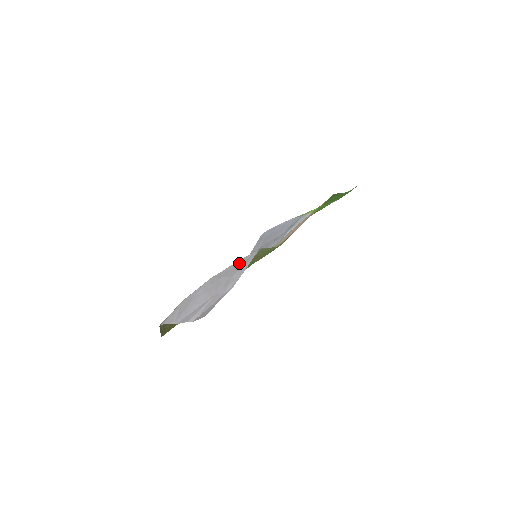
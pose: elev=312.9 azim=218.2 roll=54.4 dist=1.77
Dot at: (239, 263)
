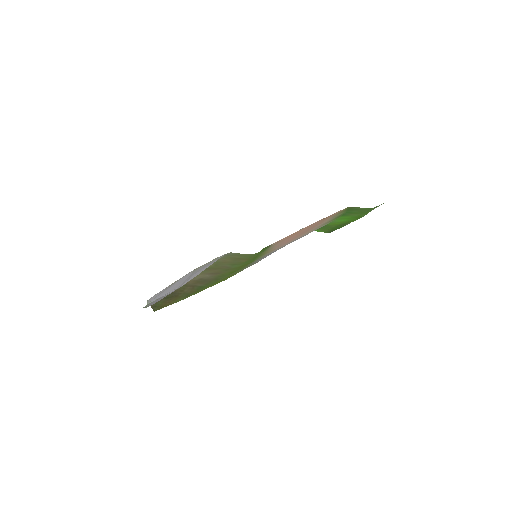
Dot at: (211, 261)
